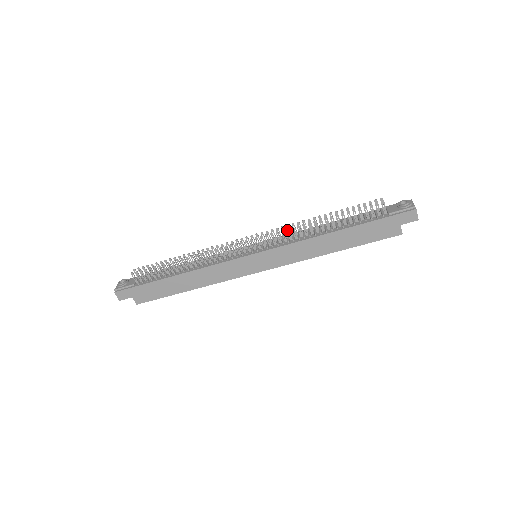
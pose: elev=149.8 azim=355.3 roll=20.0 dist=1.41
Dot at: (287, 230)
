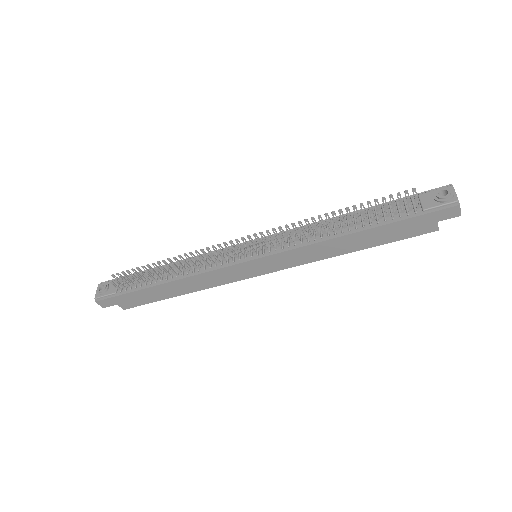
Dot at: (293, 232)
